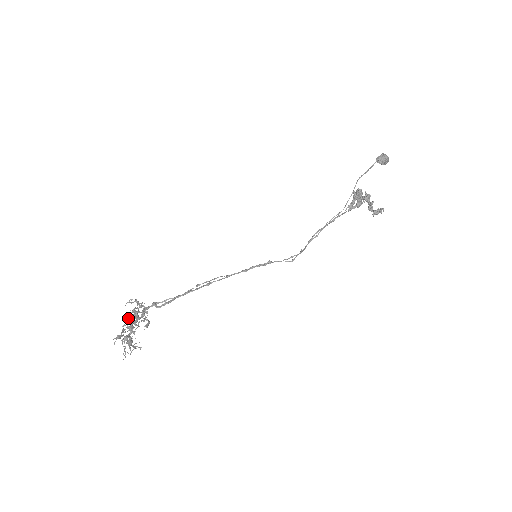
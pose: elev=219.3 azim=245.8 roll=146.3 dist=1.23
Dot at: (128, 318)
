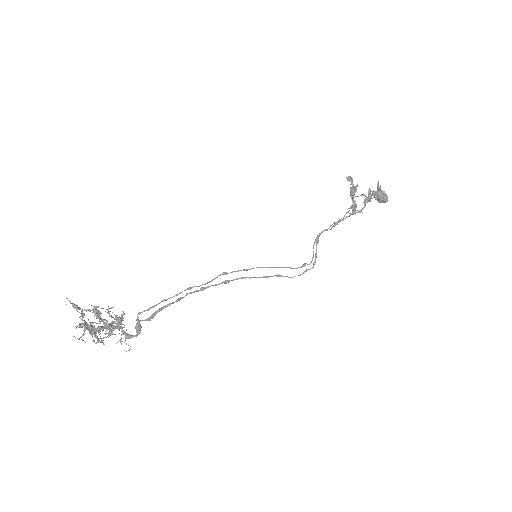
Dot at: occluded
